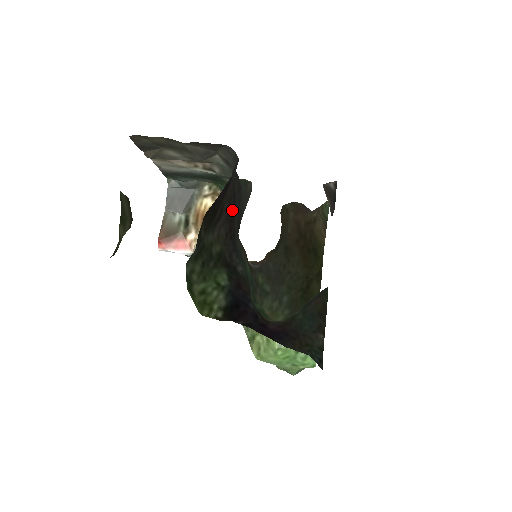
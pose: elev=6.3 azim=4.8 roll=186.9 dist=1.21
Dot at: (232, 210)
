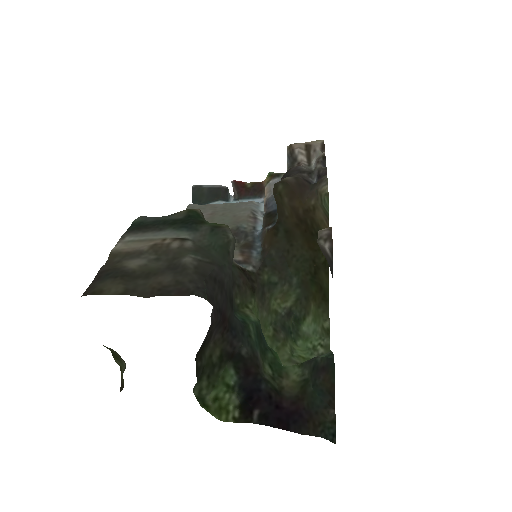
Dot at: (221, 320)
